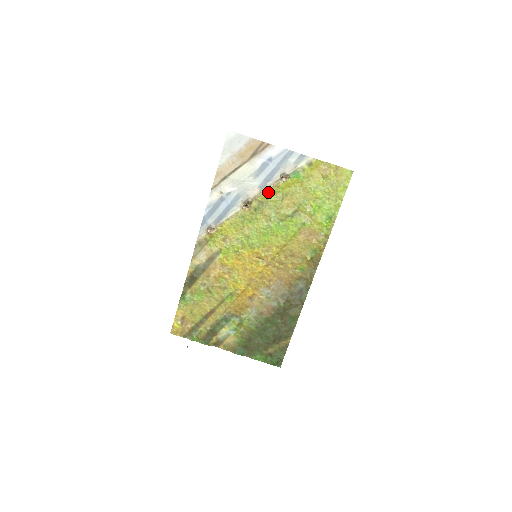
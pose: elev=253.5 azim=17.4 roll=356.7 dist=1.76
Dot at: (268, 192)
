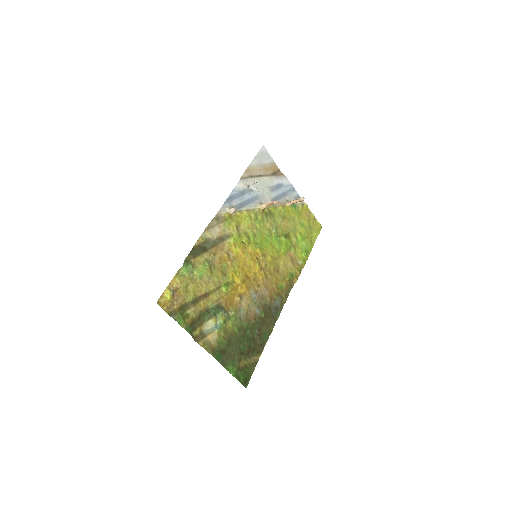
Dot at: (276, 208)
